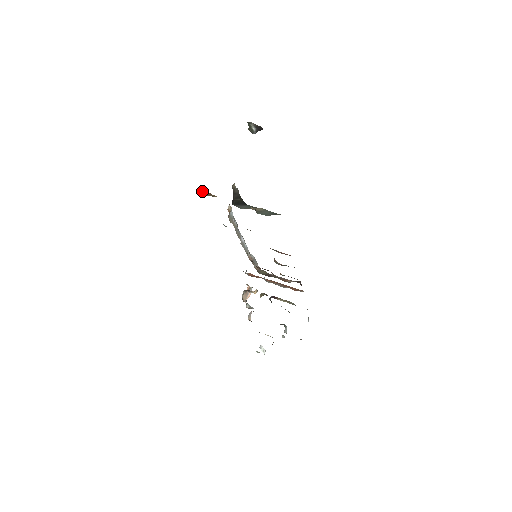
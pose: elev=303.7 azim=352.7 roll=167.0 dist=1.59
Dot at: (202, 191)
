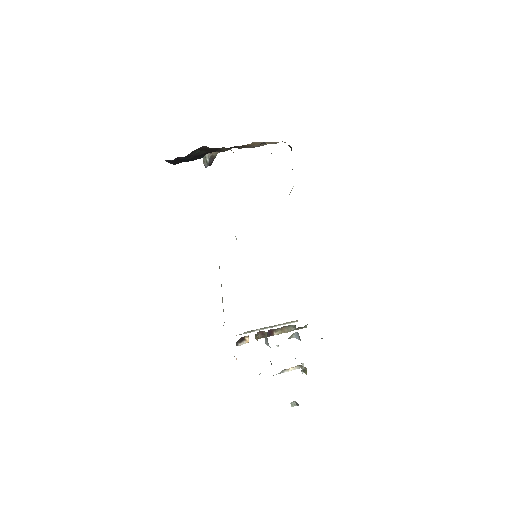
Dot at: occluded
